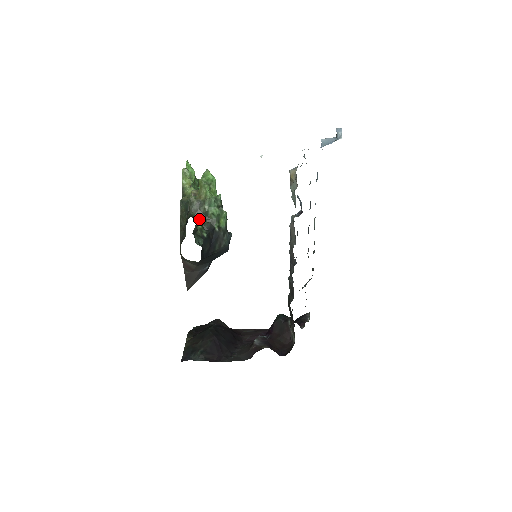
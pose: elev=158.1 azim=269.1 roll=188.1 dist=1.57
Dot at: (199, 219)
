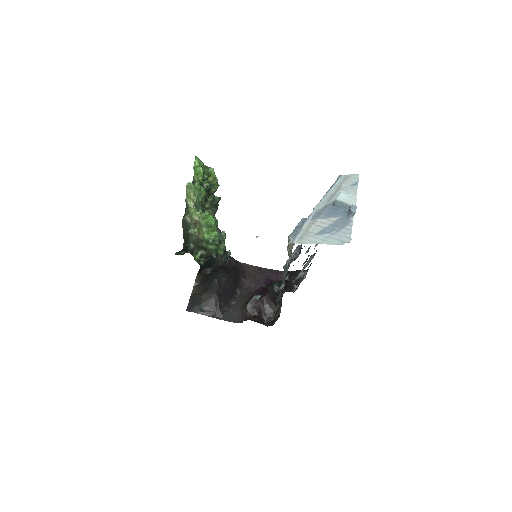
Dot at: (198, 249)
